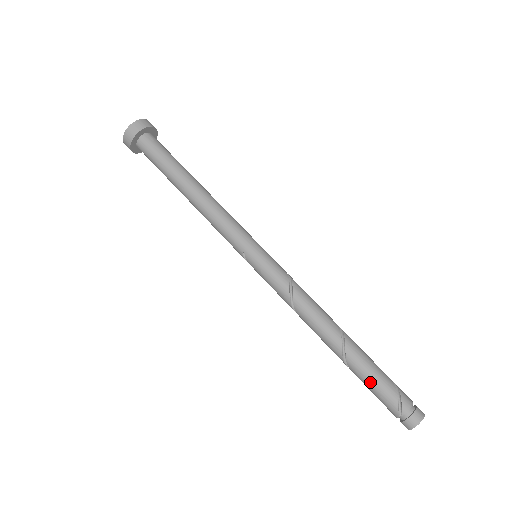
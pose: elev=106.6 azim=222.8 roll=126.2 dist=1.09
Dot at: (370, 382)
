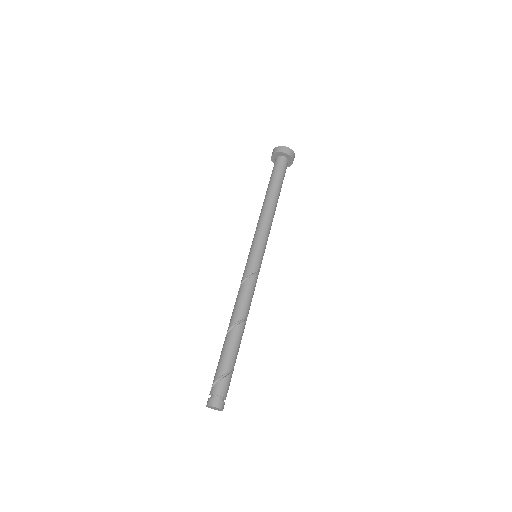
Dot at: (218, 364)
